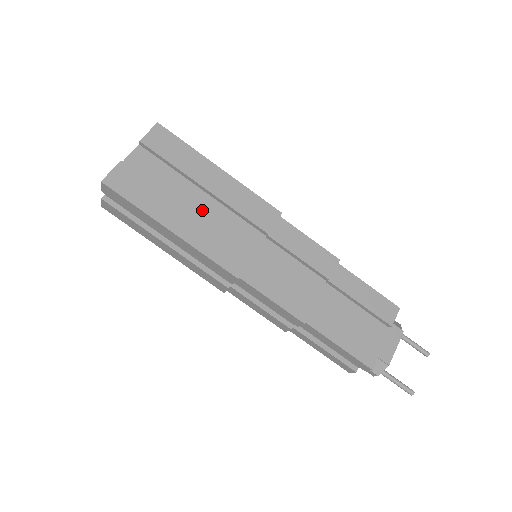
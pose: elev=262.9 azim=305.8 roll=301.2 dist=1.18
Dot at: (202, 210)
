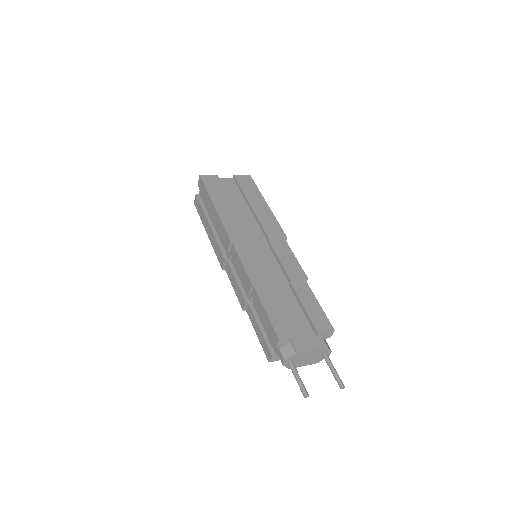
Dot at: (240, 212)
